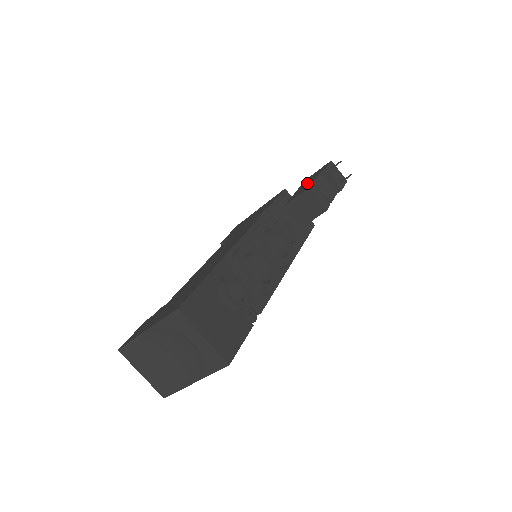
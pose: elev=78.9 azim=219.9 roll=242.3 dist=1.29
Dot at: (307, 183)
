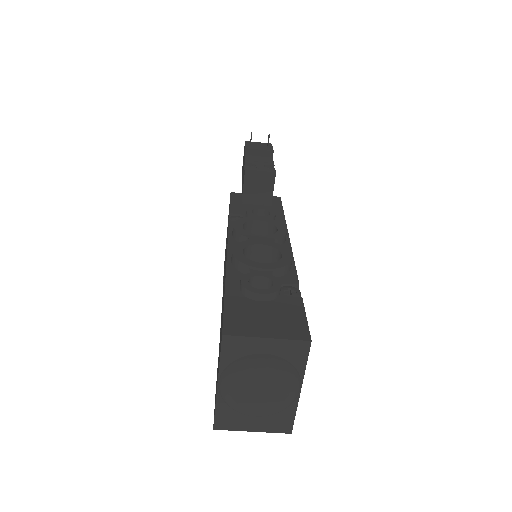
Dot at: (243, 172)
